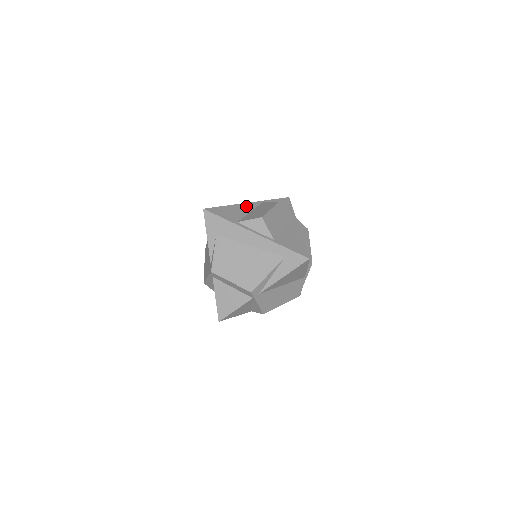
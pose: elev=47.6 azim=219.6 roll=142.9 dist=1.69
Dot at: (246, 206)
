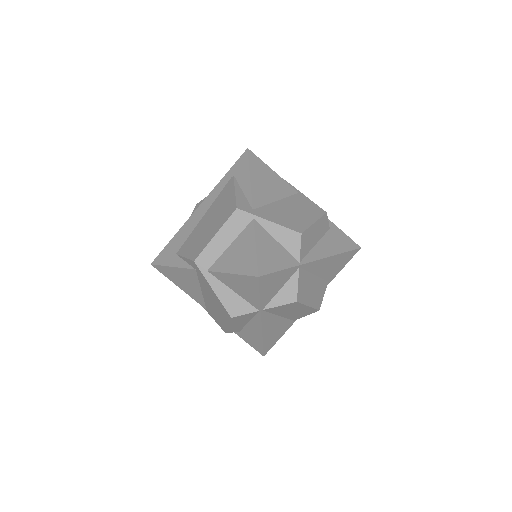
Dot at: occluded
